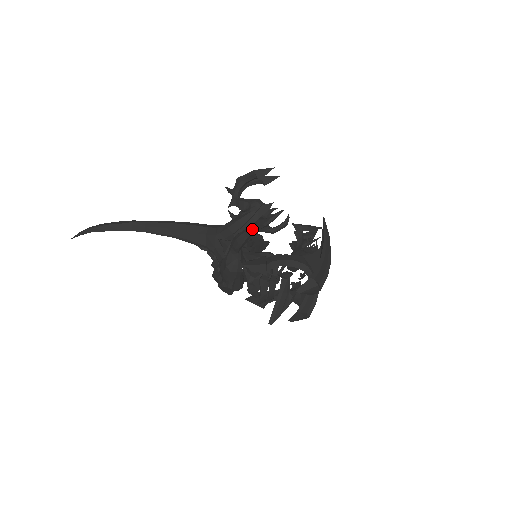
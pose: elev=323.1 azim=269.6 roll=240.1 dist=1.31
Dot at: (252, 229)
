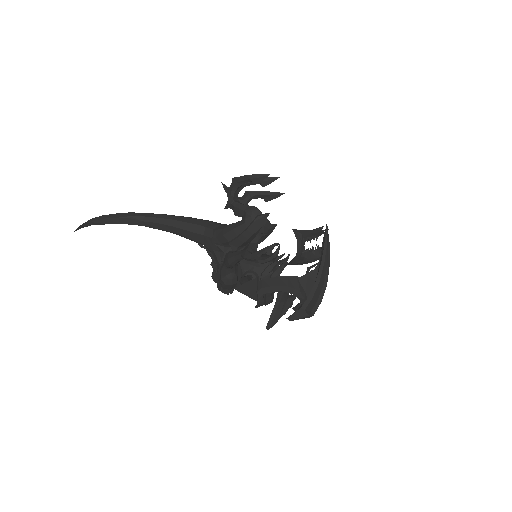
Dot at: (241, 257)
